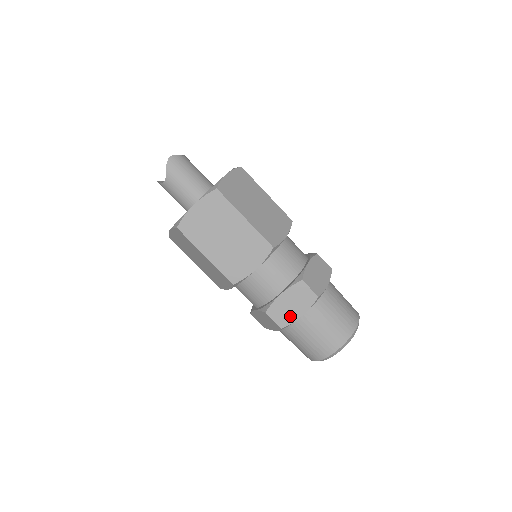
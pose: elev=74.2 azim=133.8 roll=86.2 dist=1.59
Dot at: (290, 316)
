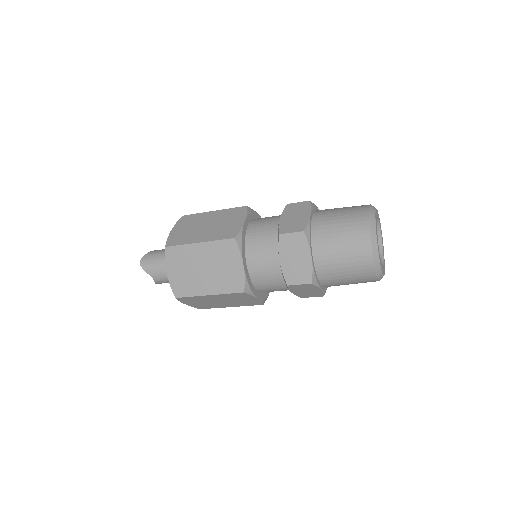
Dot at: (305, 268)
